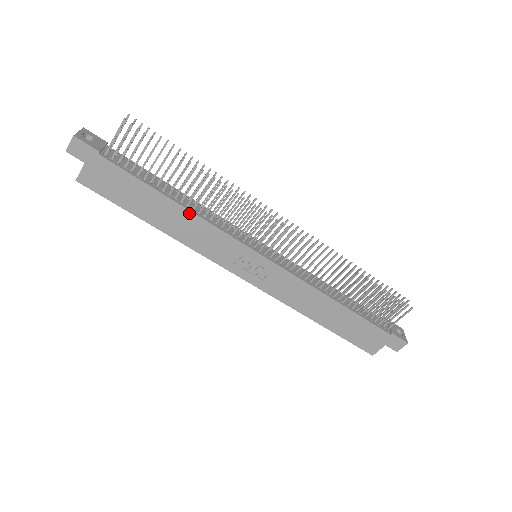
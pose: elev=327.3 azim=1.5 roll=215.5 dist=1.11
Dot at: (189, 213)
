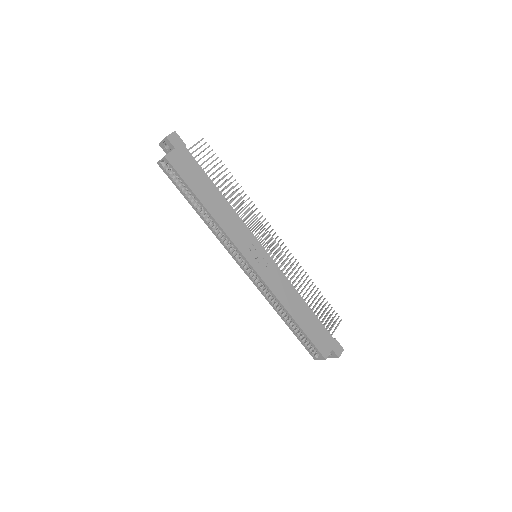
Dot at: (228, 204)
